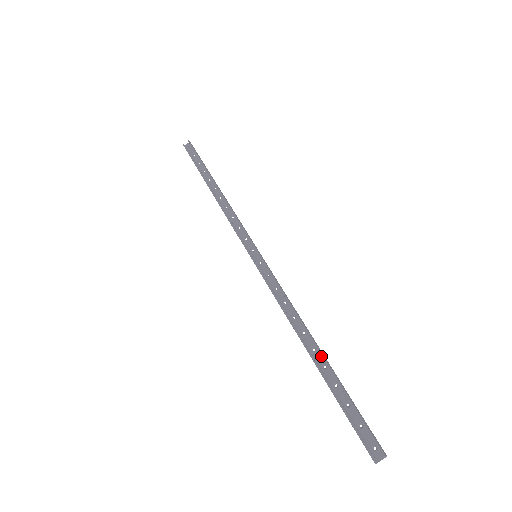
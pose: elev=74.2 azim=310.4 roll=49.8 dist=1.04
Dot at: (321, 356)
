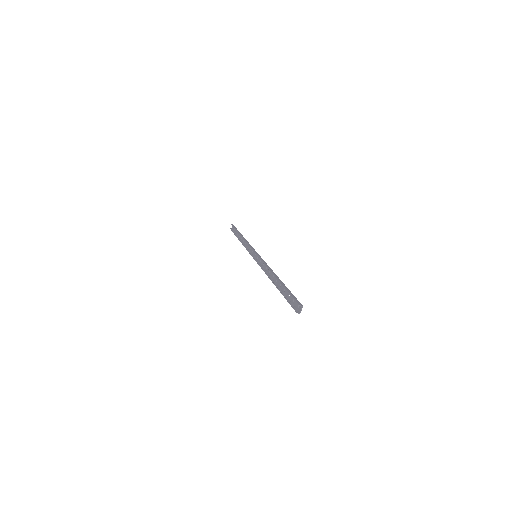
Dot at: occluded
